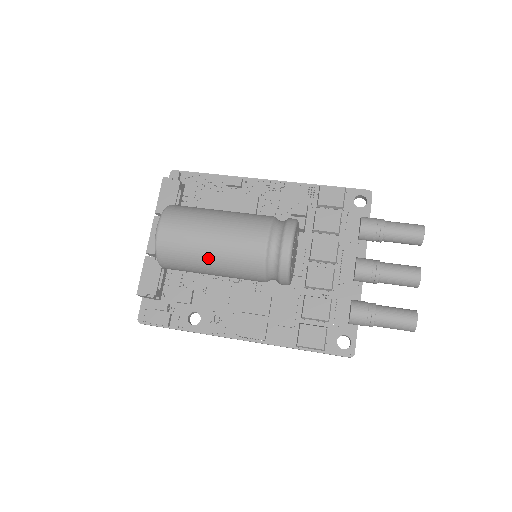
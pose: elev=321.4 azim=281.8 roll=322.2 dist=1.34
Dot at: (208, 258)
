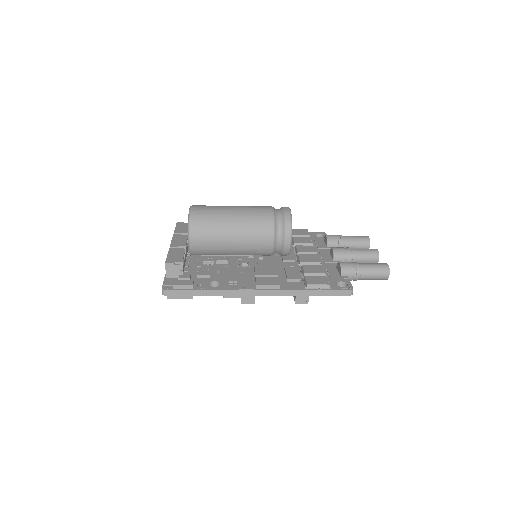
Dot at: (231, 220)
